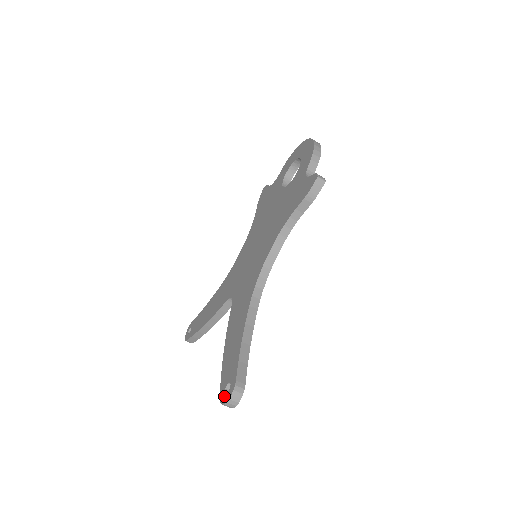
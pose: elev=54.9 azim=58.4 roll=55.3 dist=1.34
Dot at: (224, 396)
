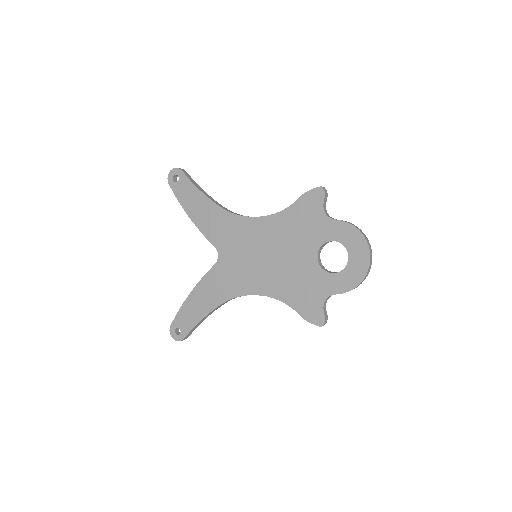
Dot at: (173, 332)
